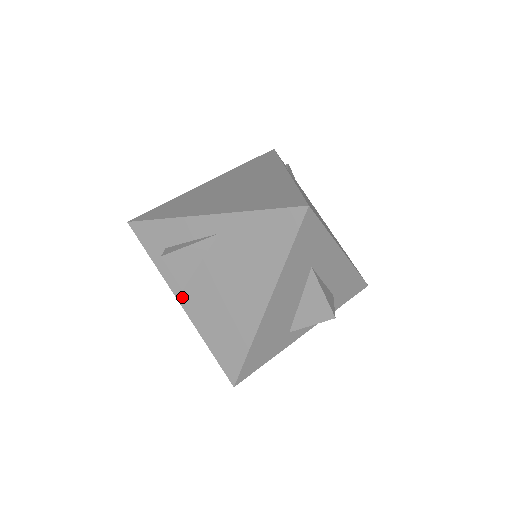
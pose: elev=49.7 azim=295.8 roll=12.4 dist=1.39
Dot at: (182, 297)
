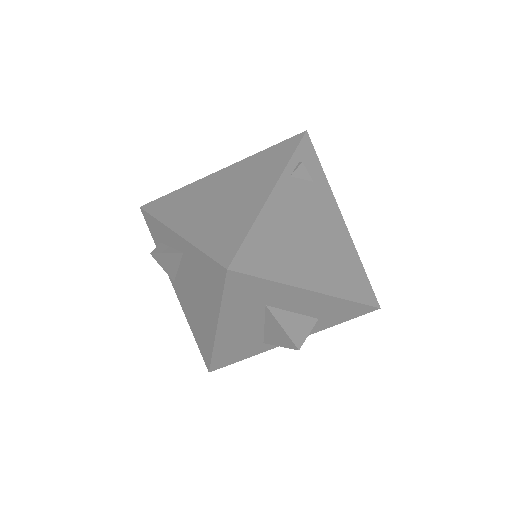
Dot at: (174, 286)
